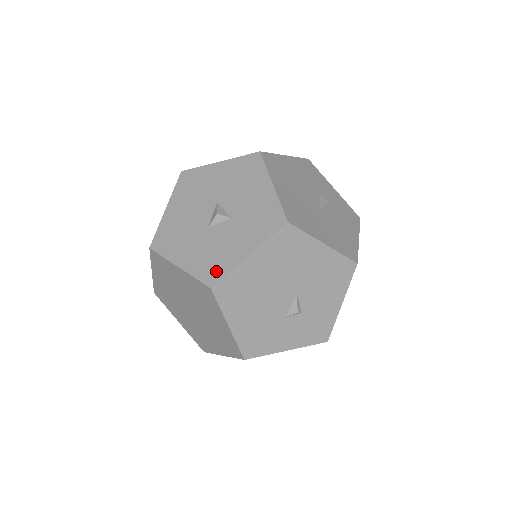
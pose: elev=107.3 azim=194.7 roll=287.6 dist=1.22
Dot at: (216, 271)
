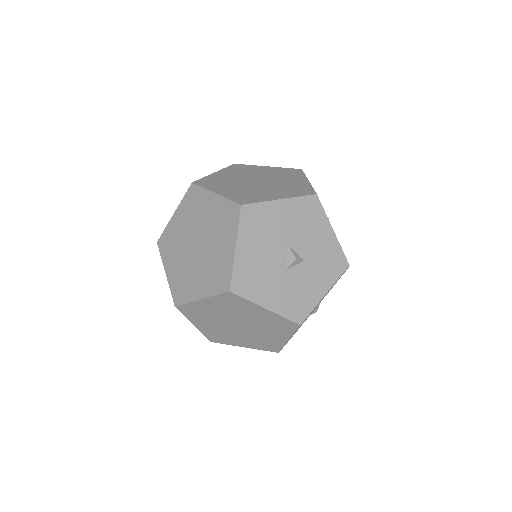
Dot at: (302, 310)
